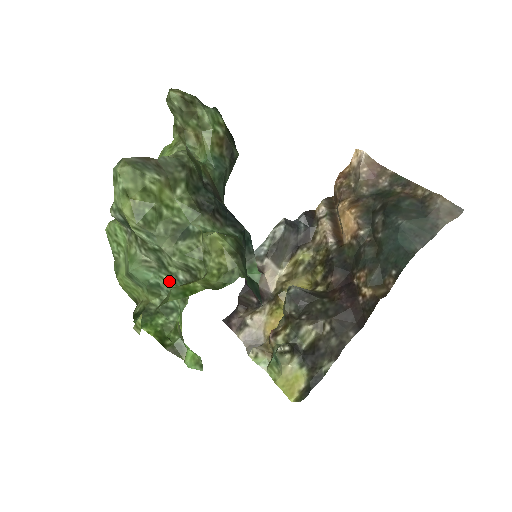
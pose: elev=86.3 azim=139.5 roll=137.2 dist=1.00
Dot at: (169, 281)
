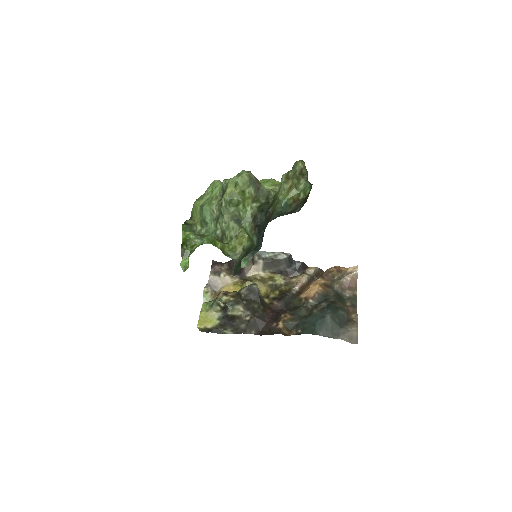
Dot at: (212, 228)
